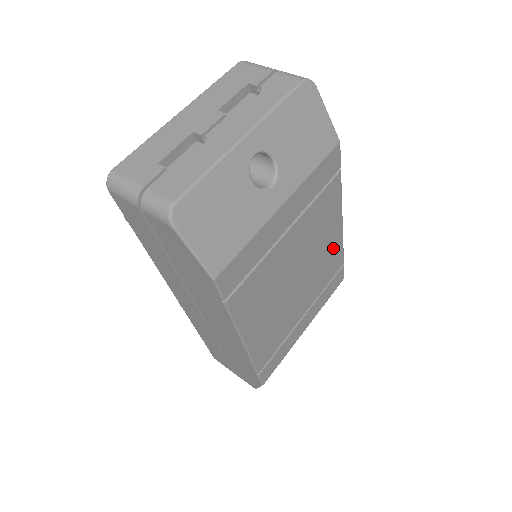
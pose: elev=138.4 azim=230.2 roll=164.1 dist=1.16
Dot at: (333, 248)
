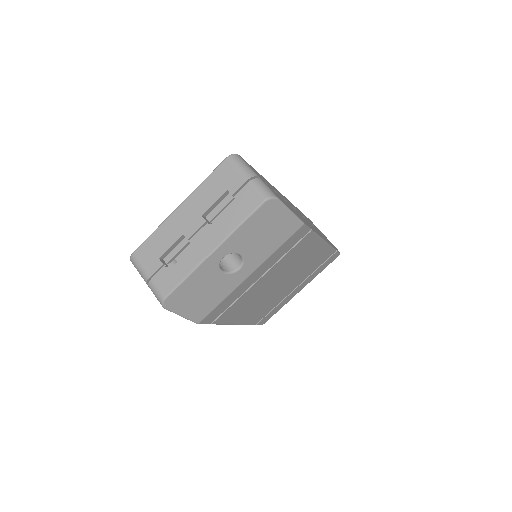
Dot at: (318, 254)
